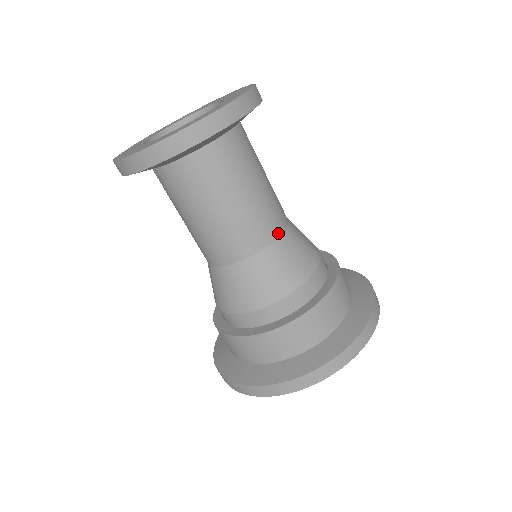
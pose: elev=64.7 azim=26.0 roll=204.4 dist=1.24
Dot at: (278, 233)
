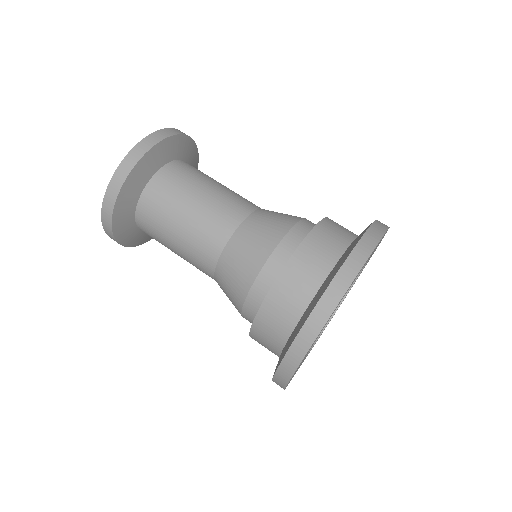
Dot at: (241, 218)
